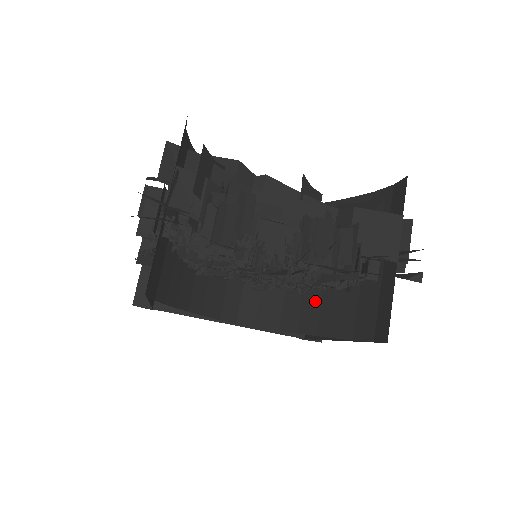
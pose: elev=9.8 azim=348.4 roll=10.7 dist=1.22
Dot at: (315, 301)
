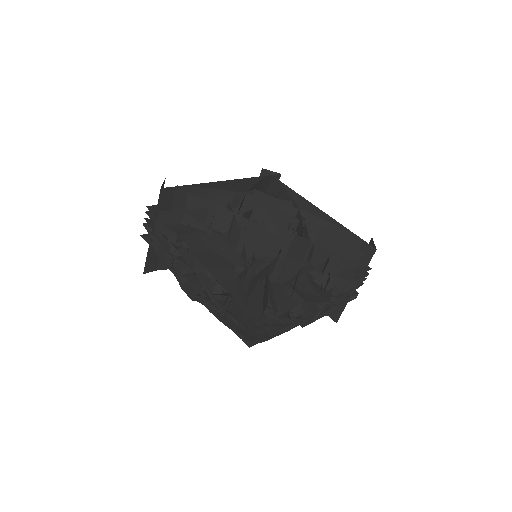
Dot at: occluded
